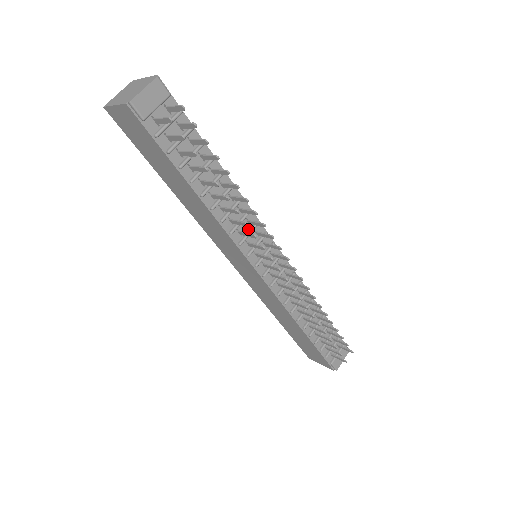
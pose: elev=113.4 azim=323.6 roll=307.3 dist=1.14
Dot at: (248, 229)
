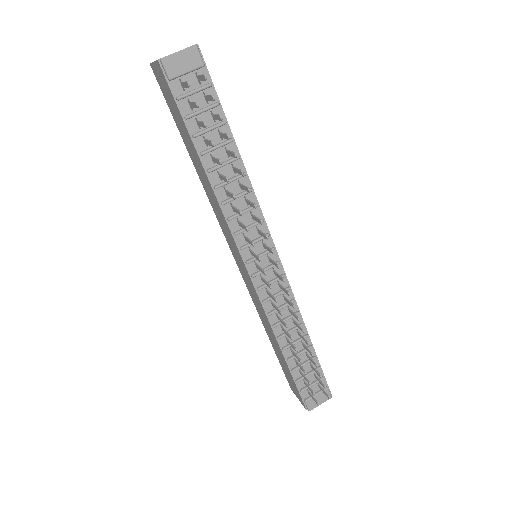
Dot at: (250, 223)
